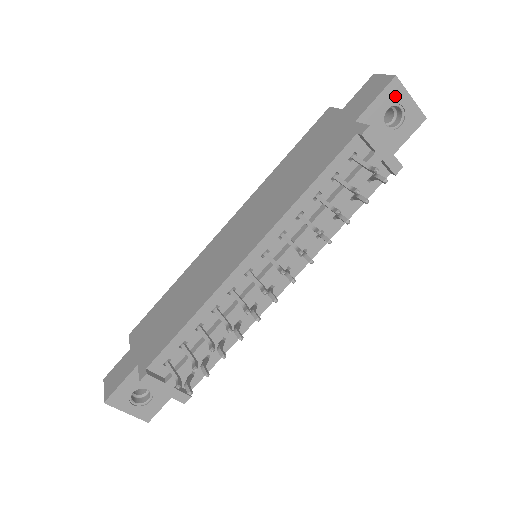
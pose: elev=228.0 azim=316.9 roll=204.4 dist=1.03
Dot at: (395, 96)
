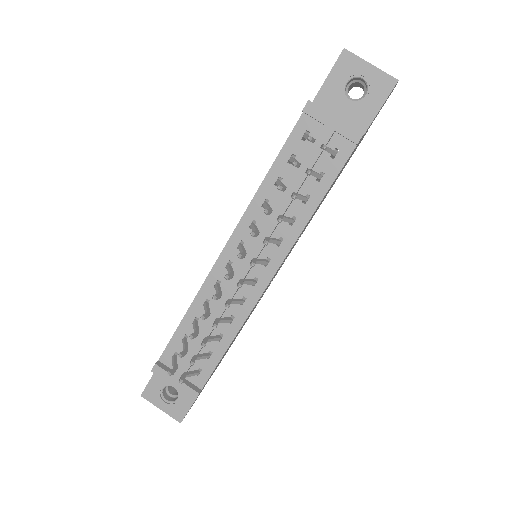
Dot at: (350, 68)
